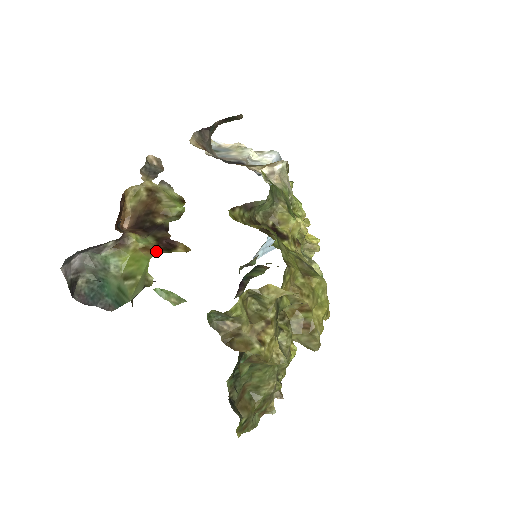
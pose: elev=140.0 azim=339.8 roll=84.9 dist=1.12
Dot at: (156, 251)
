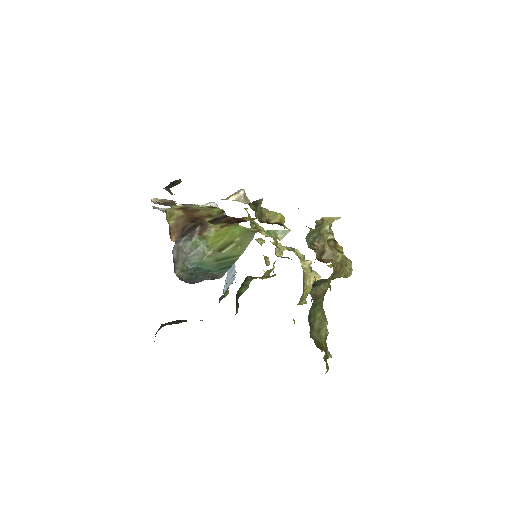
Dot at: (235, 223)
